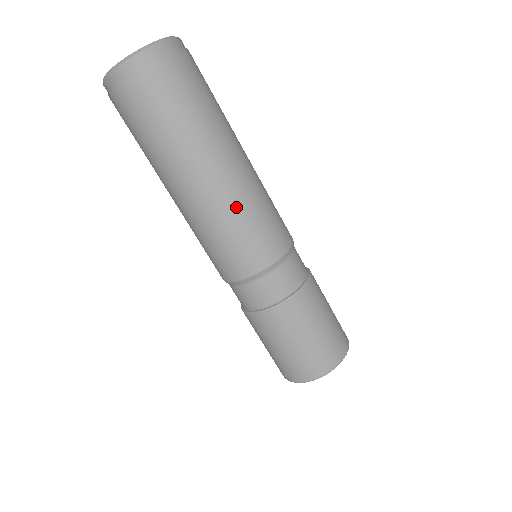
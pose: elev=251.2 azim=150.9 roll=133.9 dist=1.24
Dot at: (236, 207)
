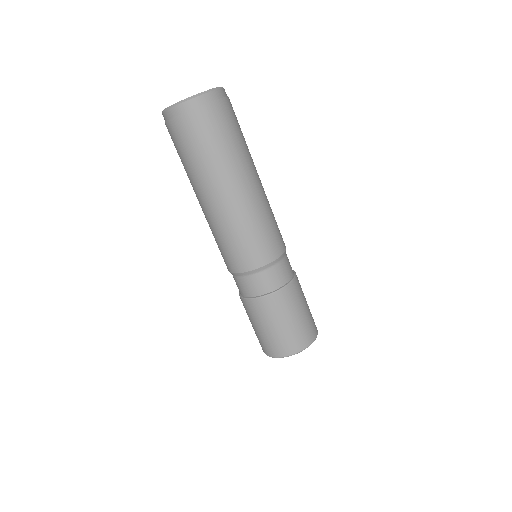
Dot at: (253, 215)
